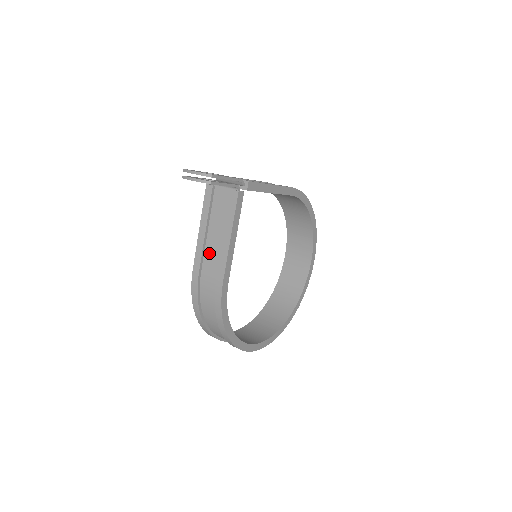
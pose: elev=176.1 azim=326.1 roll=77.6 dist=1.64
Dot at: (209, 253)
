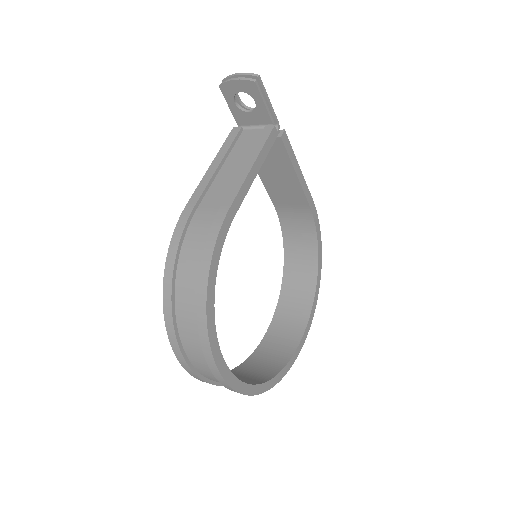
Dot at: (216, 188)
